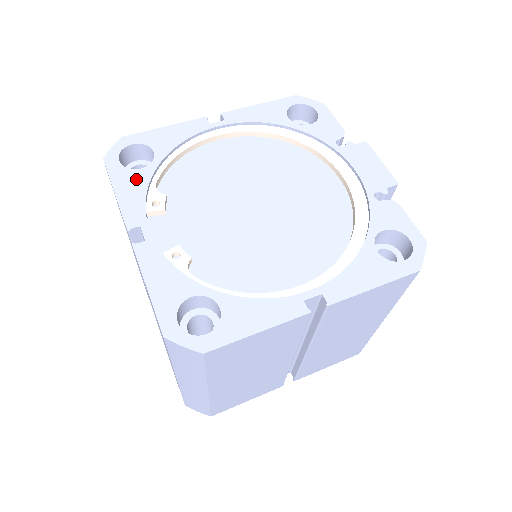
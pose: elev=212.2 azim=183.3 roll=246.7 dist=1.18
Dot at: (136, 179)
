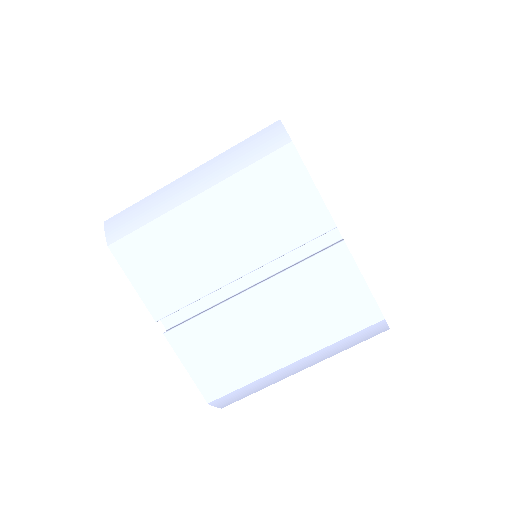
Dot at: occluded
